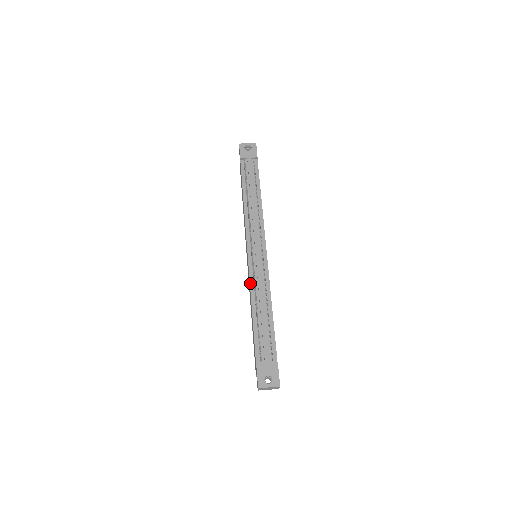
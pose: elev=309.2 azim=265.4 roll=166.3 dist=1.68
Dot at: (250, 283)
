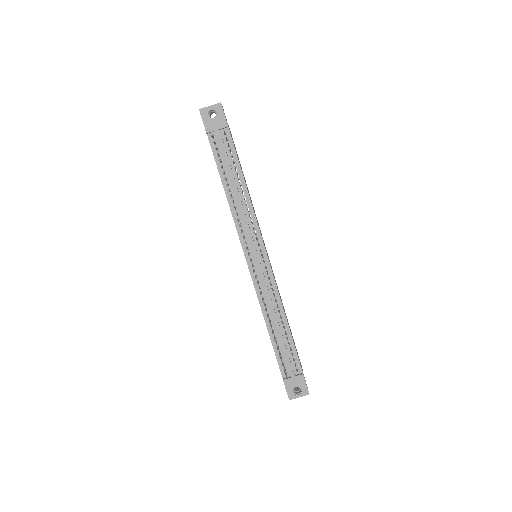
Dot at: (258, 298)
